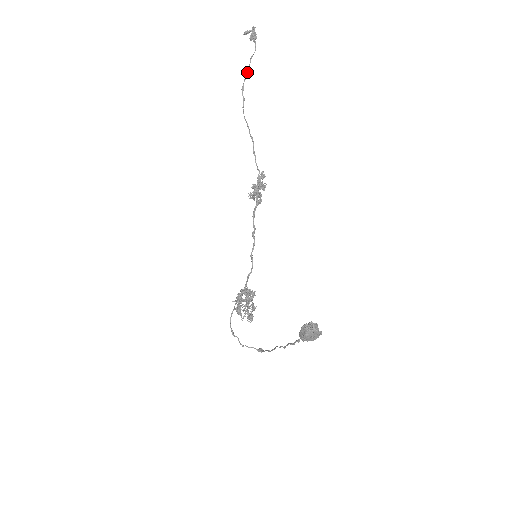
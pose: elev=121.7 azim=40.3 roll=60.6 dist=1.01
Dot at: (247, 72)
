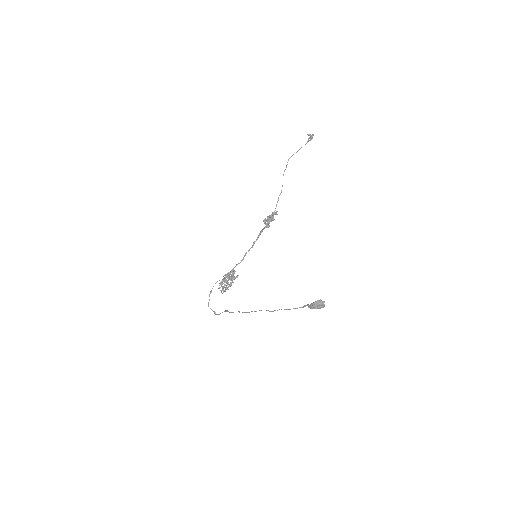
Dot at: occluded
